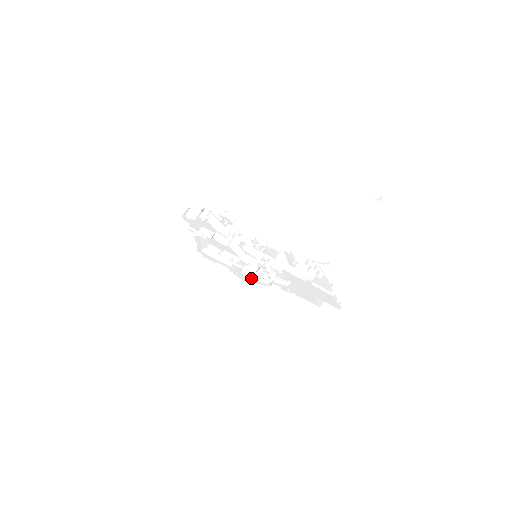
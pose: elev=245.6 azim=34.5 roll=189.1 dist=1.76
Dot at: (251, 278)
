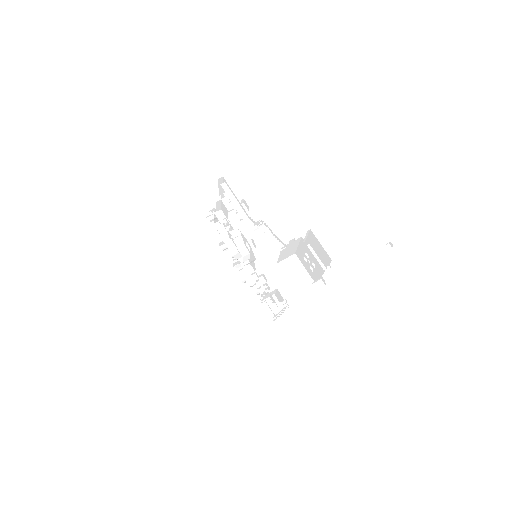
Dot at: occluded
